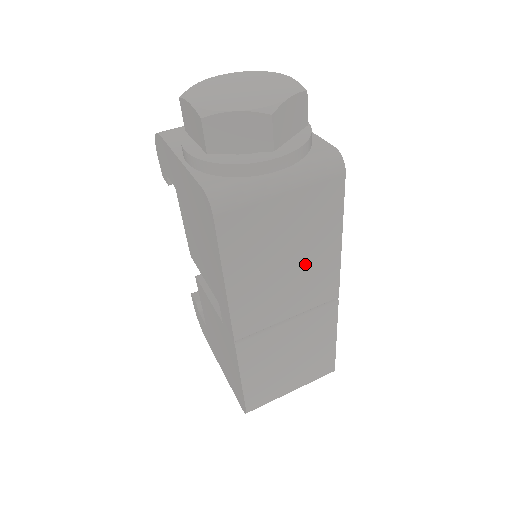
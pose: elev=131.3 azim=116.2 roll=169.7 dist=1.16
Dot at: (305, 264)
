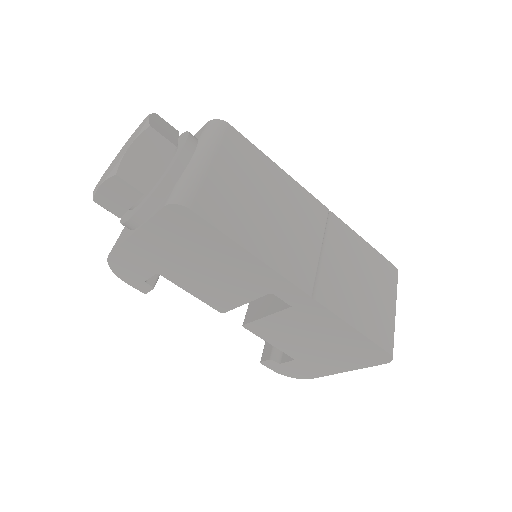
Dot at: (281, 201)
